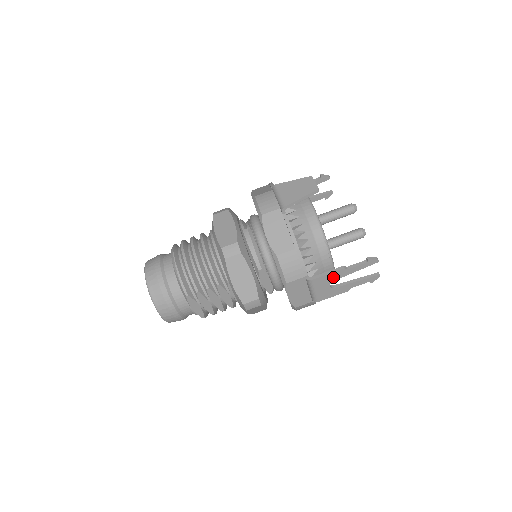
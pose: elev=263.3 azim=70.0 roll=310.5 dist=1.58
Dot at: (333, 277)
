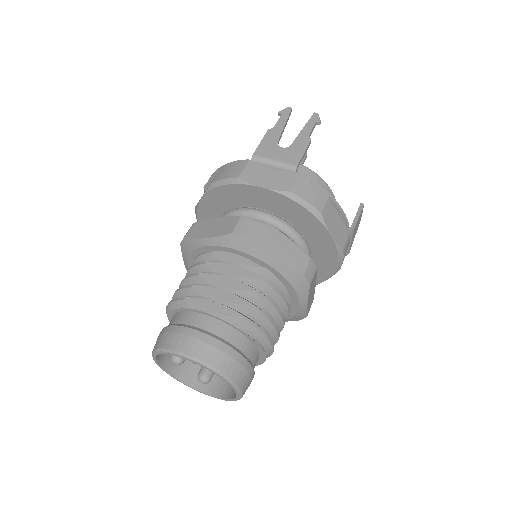
Dot at: (271, 141)
